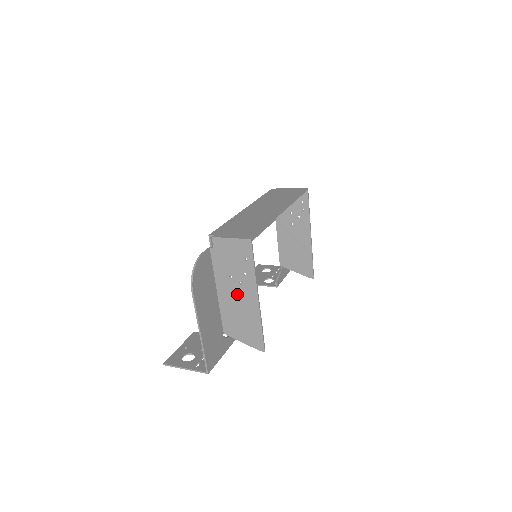
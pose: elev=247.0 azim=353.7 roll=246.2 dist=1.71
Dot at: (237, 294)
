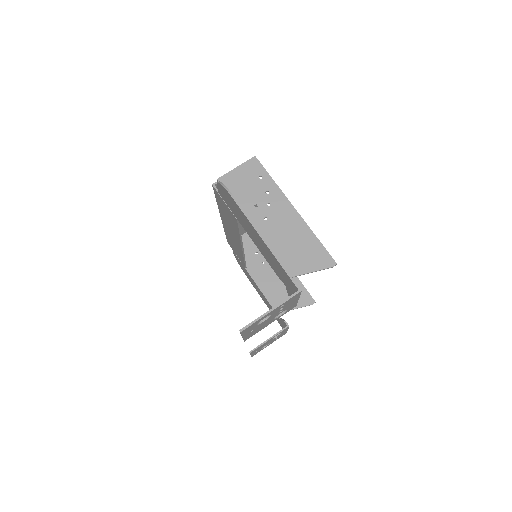
Dot at: (271, 219)
